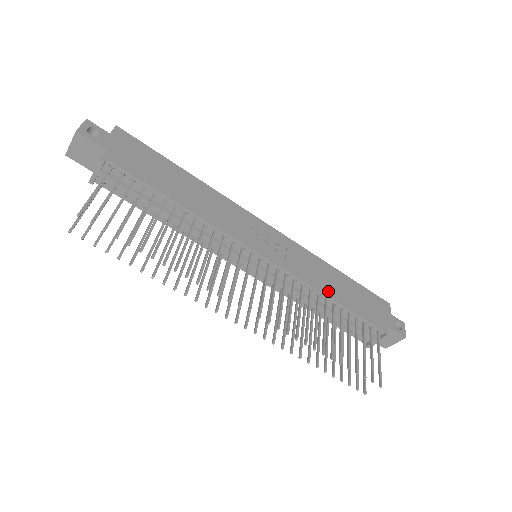
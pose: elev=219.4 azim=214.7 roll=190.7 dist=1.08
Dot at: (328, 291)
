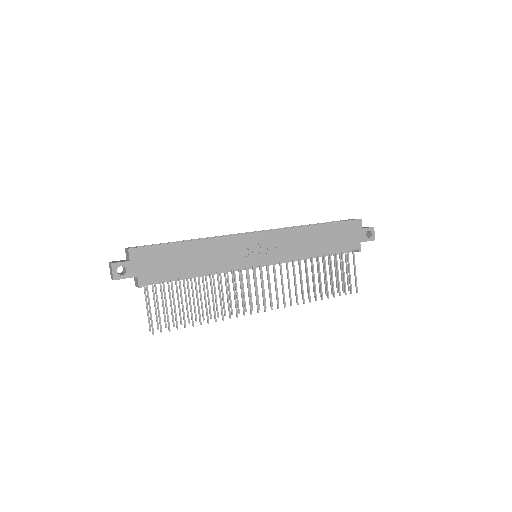
Dot at: (312, 252)
